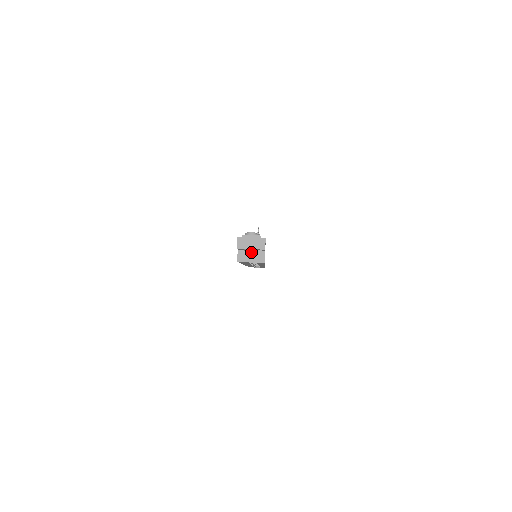
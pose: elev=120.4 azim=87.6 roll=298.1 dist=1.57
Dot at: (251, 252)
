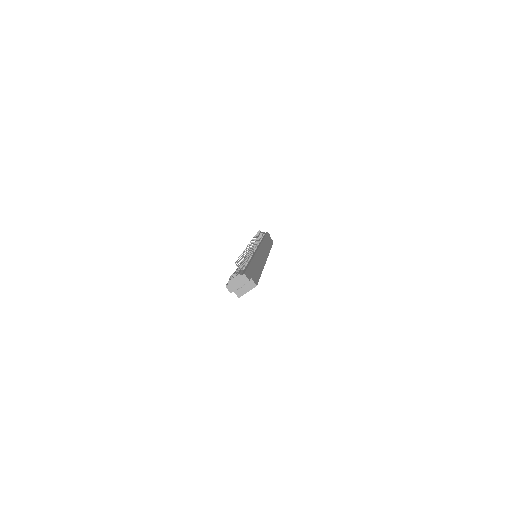
Dot at: occluded
